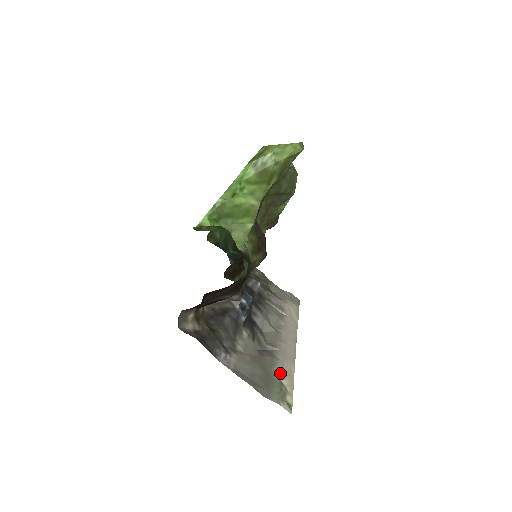
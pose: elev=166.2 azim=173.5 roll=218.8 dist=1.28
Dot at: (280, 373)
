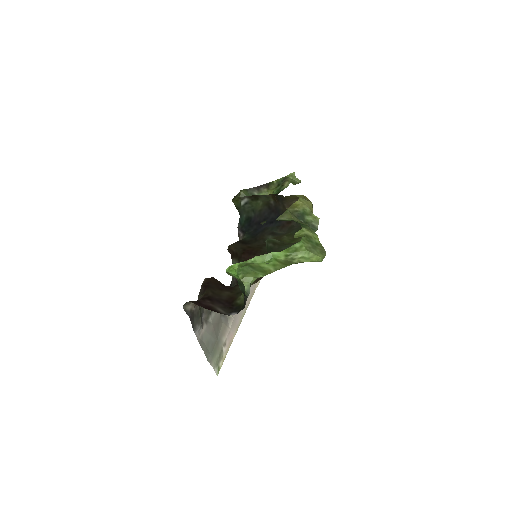
Dot at: (225, 341)
